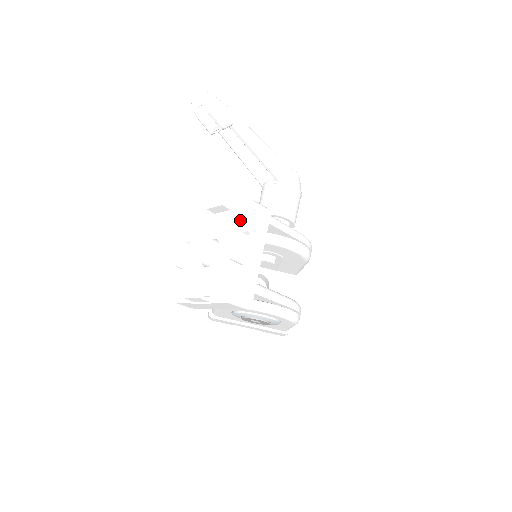
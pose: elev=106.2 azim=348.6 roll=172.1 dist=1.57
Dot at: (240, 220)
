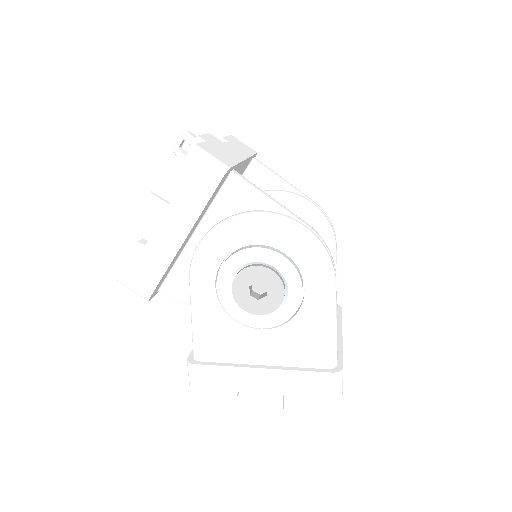
Dot at: occluded
